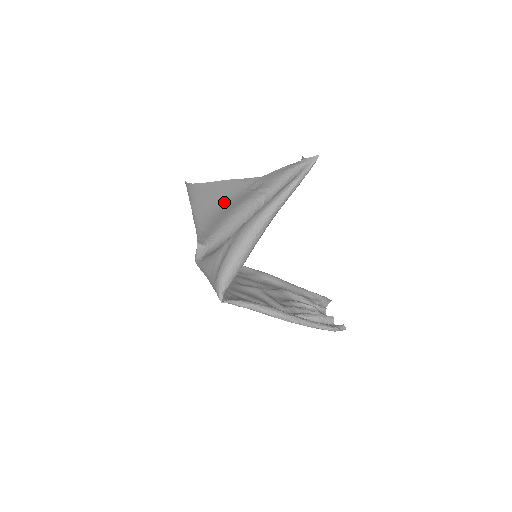
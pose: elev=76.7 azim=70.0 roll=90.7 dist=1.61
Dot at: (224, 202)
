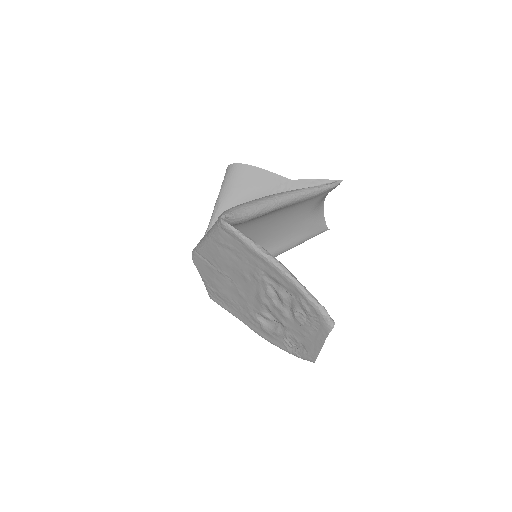
Dot at: (251, 191)
